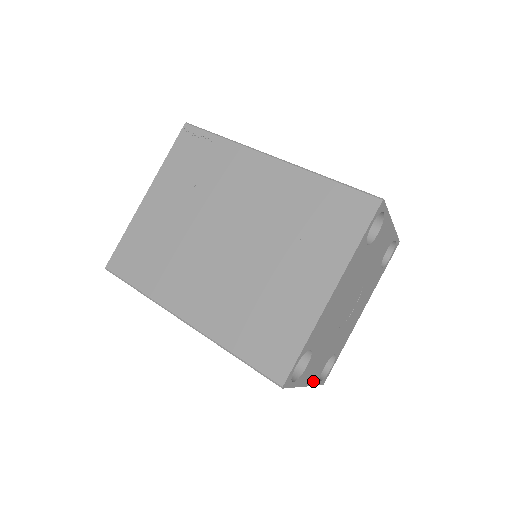
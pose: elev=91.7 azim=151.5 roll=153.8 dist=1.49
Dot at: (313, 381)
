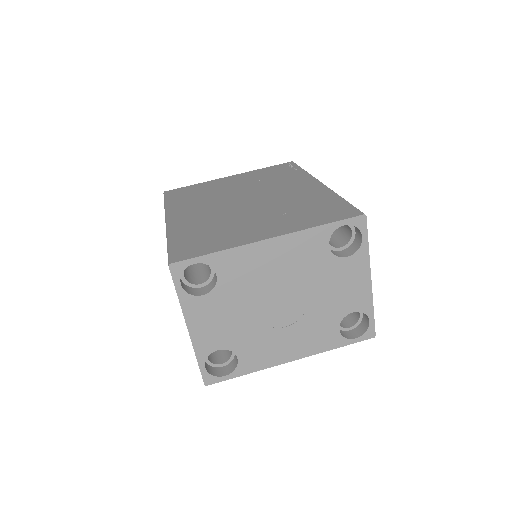
Dot at: (198, 344)
